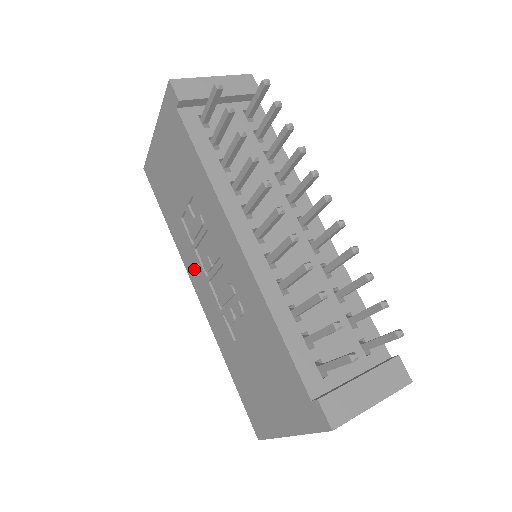
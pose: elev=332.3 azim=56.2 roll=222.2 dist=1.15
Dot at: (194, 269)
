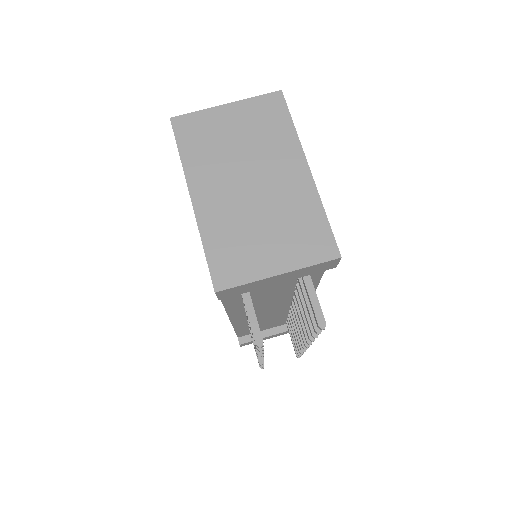
Dot at: occluded
